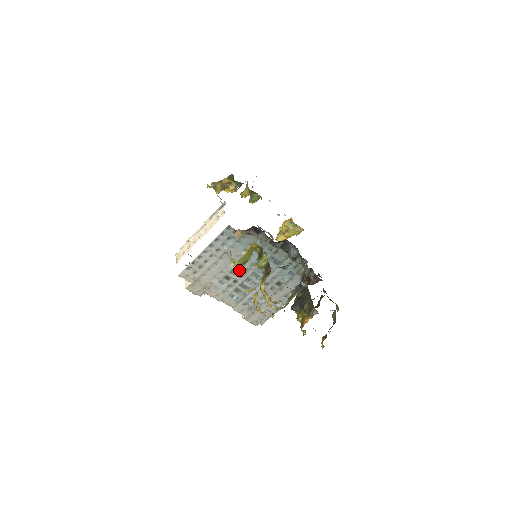
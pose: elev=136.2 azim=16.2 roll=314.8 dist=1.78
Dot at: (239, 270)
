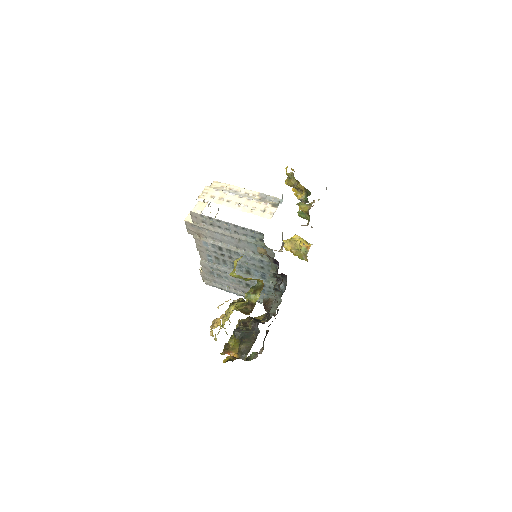
Dot at: (234, 255)
